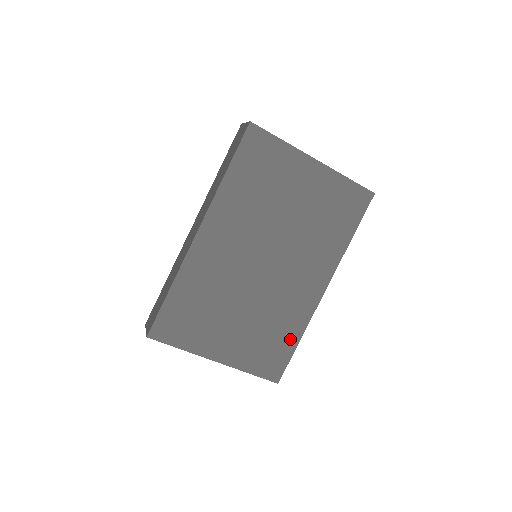
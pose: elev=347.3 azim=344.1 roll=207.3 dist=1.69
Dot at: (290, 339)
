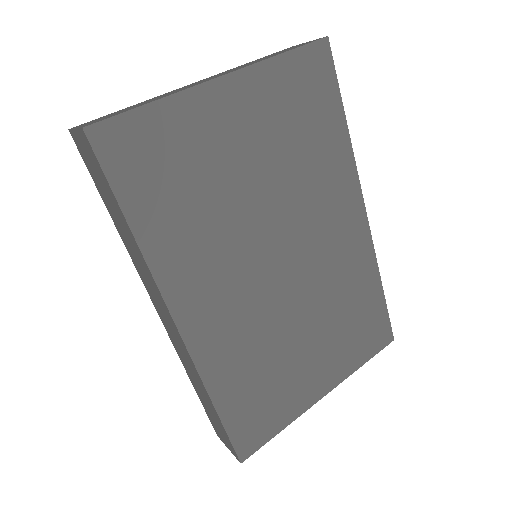
Dot at: (372, 295)
